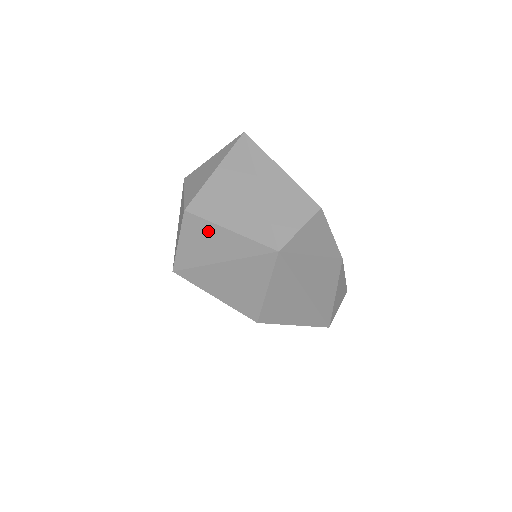
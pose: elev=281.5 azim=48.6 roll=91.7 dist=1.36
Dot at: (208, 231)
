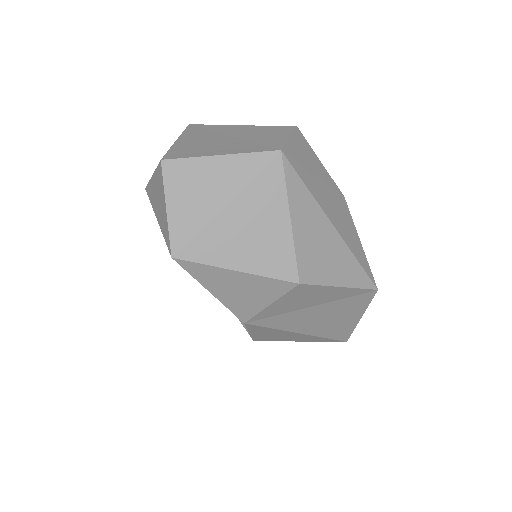
Dot at: (196, 171)
